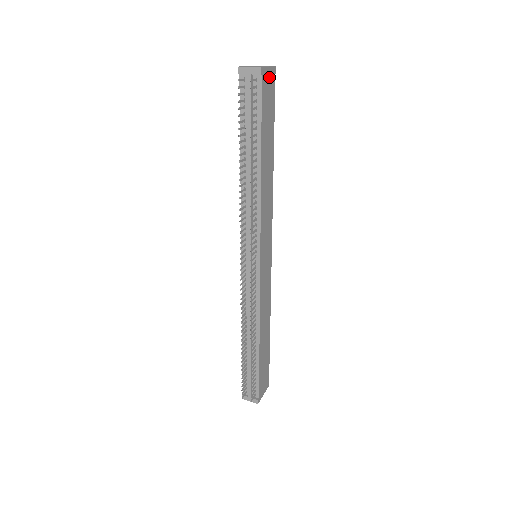
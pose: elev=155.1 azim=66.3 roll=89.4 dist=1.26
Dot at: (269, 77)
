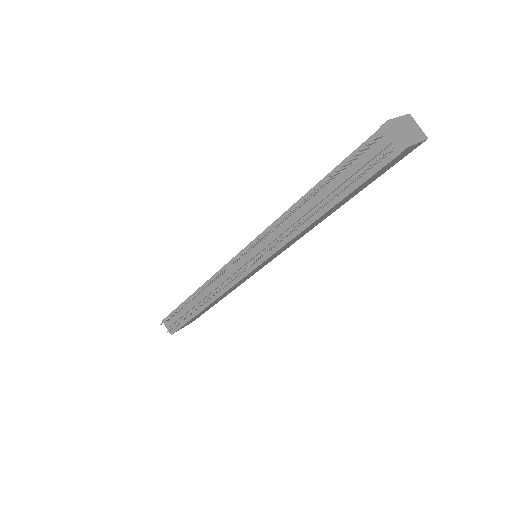
Dot at: (409, 150)
